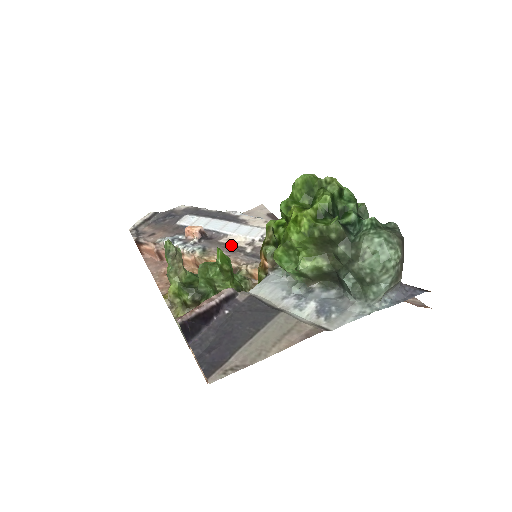
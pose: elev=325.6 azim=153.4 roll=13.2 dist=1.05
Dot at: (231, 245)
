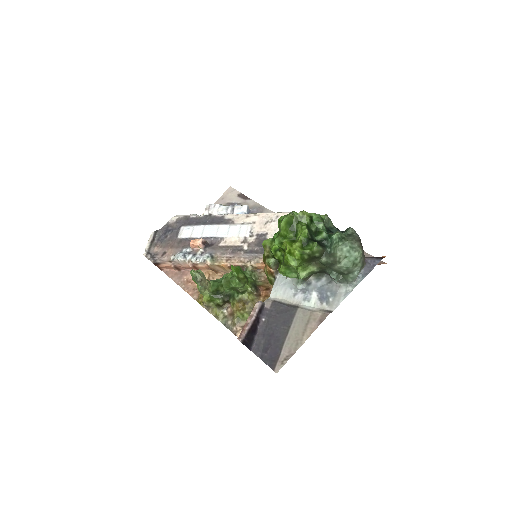
Dot at: (230, 247)
